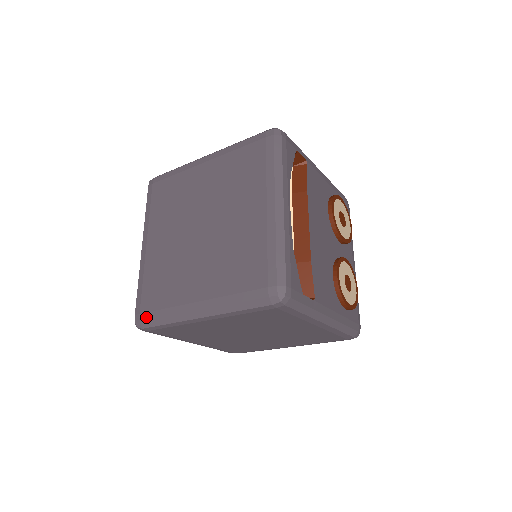
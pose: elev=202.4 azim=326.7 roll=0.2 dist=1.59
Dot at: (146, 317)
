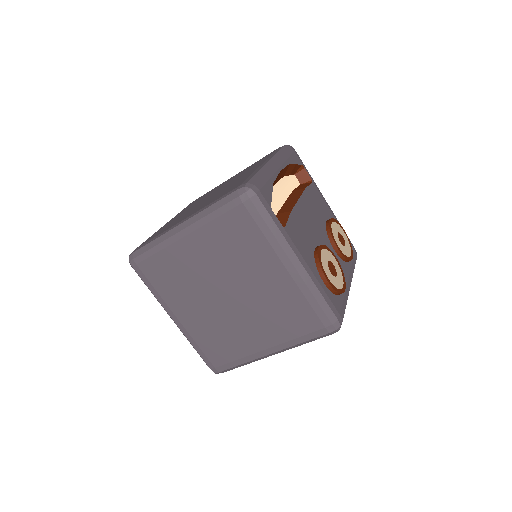
Dot at: (139, 247)
